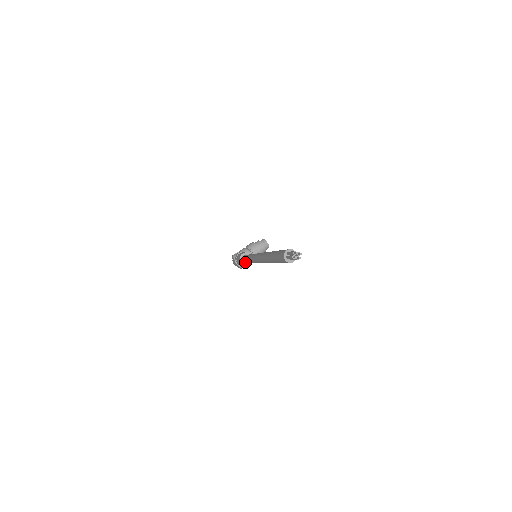
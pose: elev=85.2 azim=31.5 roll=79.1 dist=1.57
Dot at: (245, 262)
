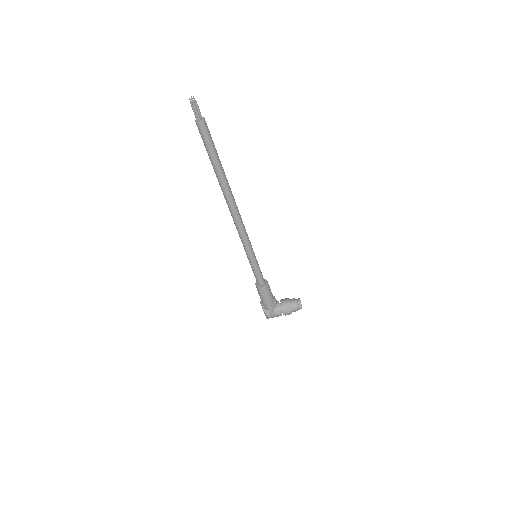
Dot at: (256, 279)
